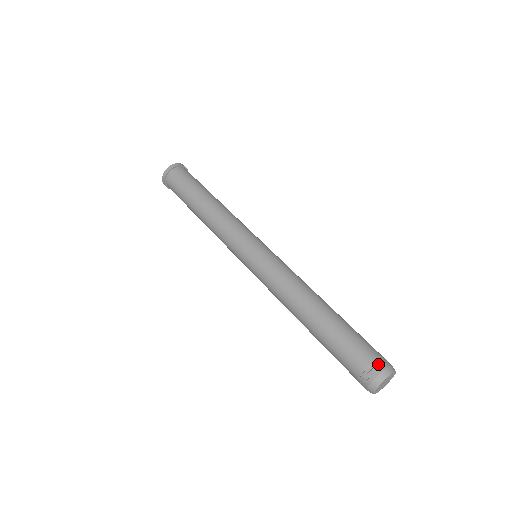
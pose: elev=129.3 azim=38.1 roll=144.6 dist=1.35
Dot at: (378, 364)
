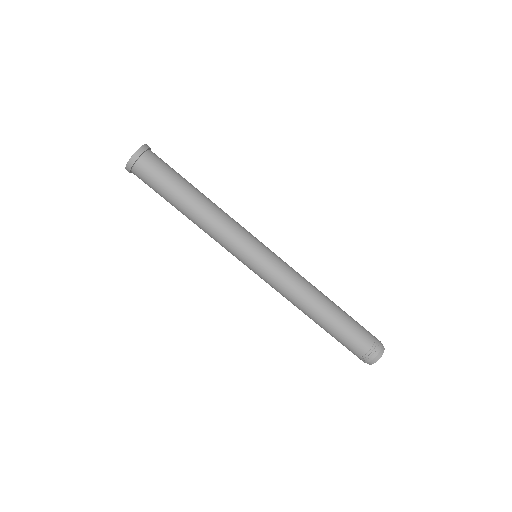
Dot at: (376, 346)
